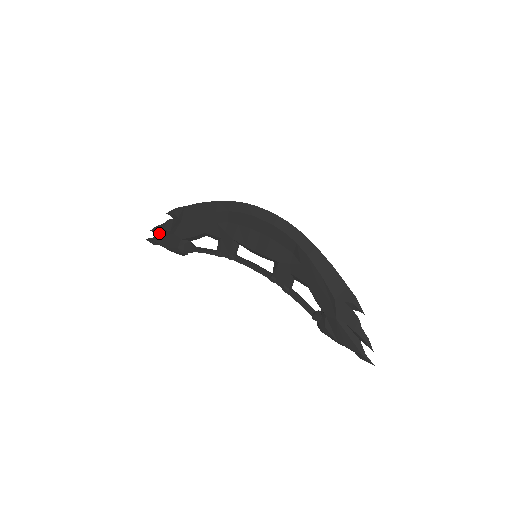
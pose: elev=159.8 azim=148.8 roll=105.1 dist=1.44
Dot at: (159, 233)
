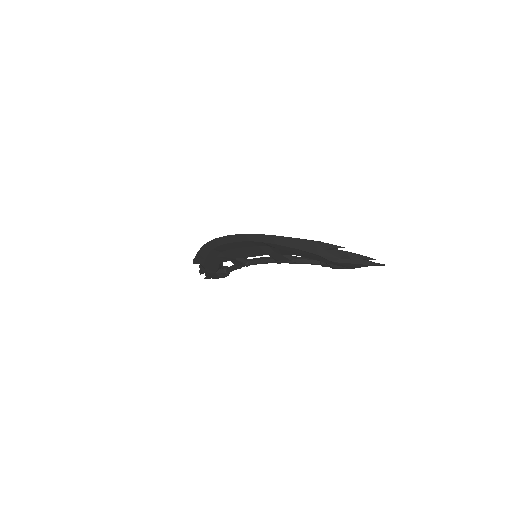
Dot at: (205, 273)
